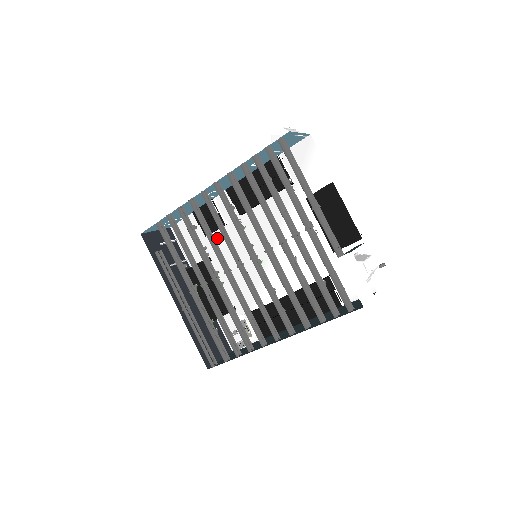
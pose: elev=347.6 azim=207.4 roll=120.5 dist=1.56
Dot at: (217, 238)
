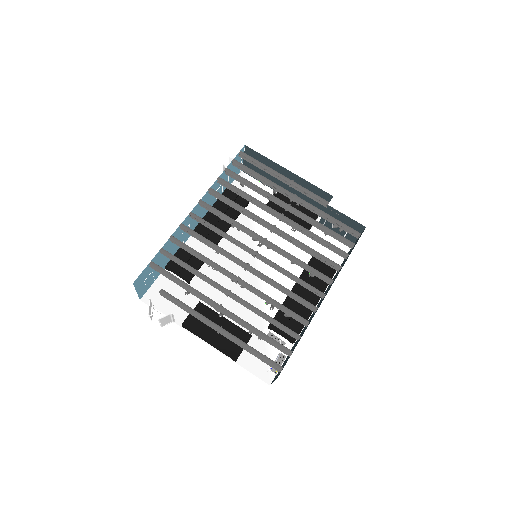
Dot at: (199, 281)
